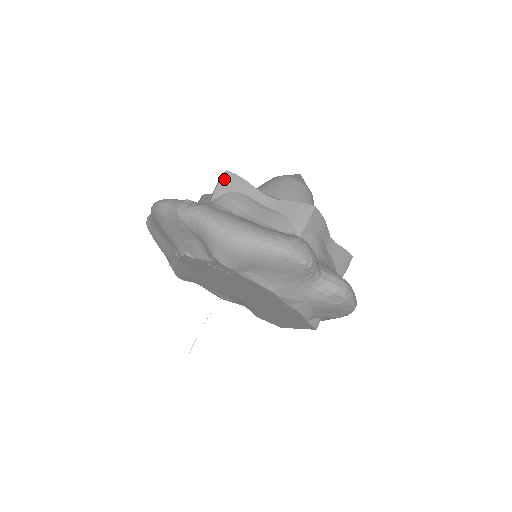
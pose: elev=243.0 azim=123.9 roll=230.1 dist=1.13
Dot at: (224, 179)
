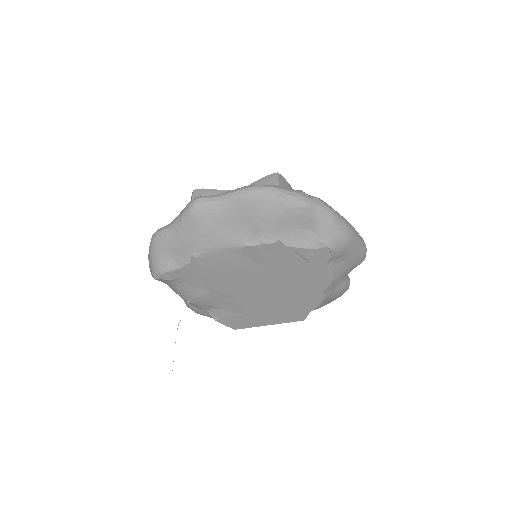
Dot at: (280, 180)
